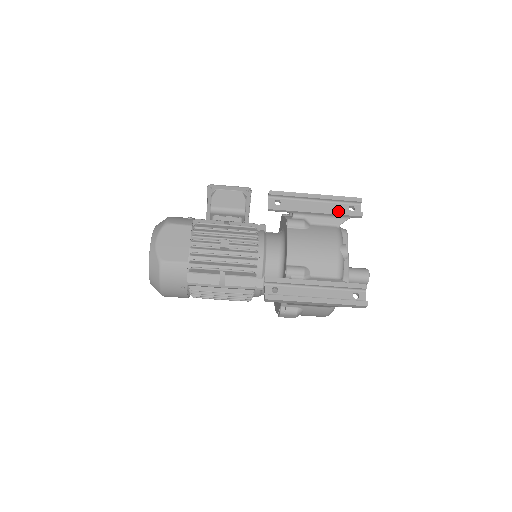
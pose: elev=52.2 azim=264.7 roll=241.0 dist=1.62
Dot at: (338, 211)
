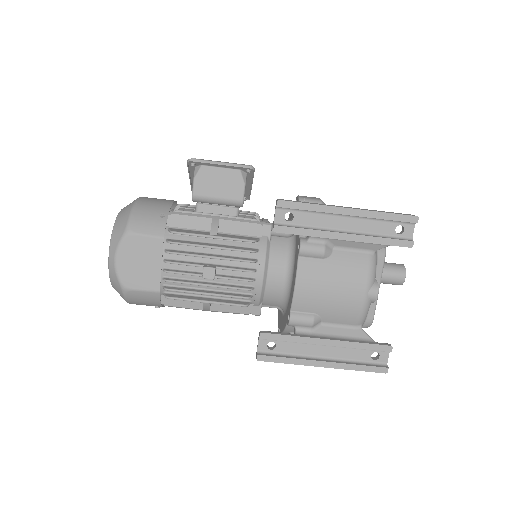
Dot at: (377, 238)
